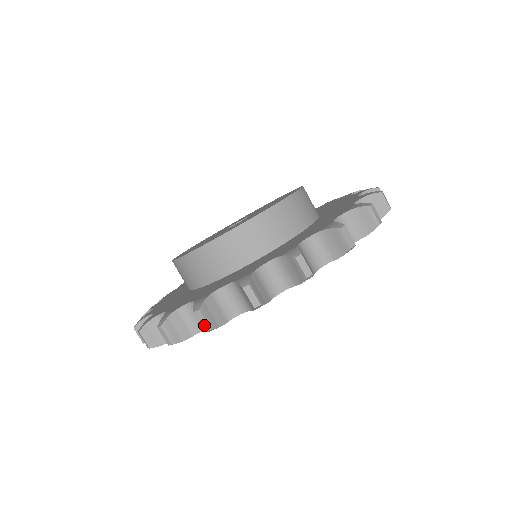
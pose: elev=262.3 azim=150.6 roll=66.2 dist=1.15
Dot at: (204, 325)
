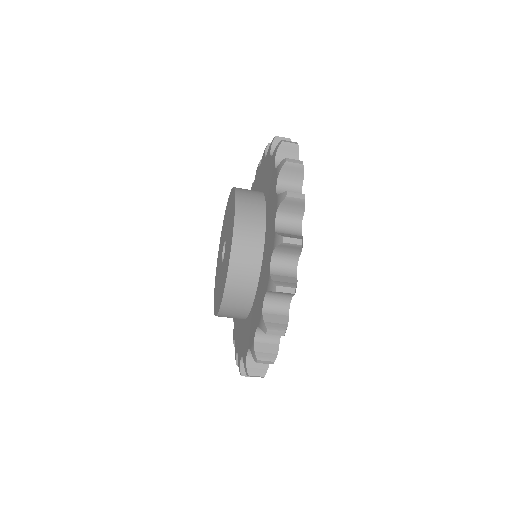
Dot at: occluded
